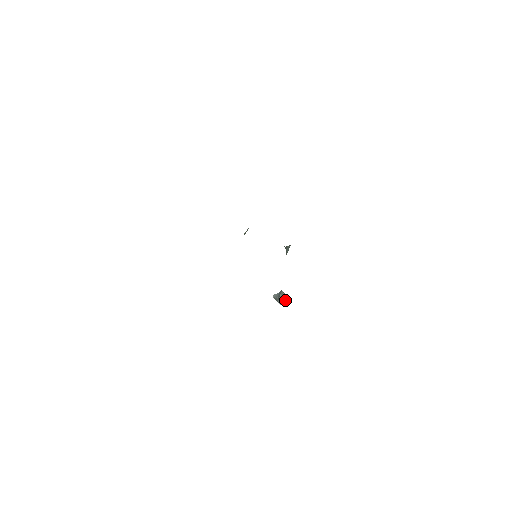
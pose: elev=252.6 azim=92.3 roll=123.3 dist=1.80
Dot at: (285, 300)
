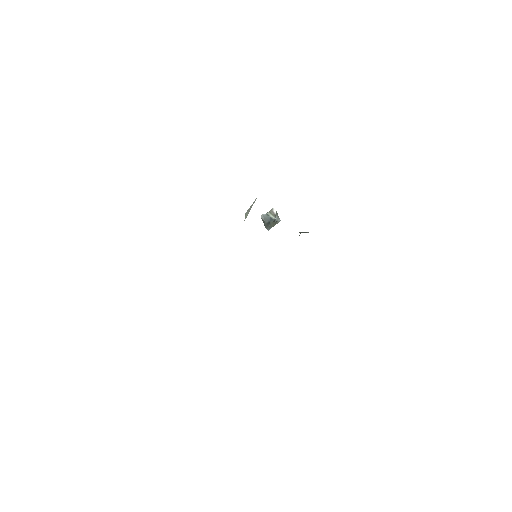
Dot at: occluded
